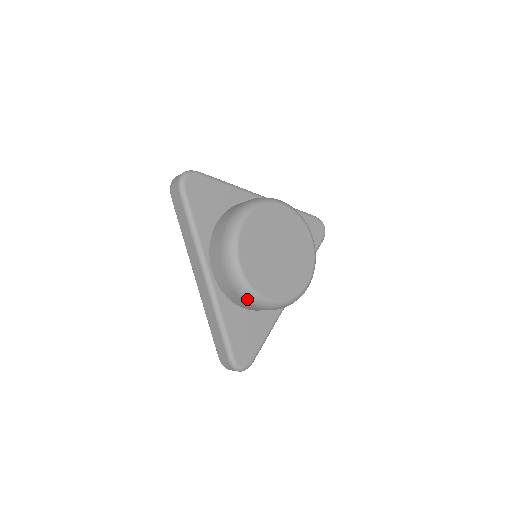
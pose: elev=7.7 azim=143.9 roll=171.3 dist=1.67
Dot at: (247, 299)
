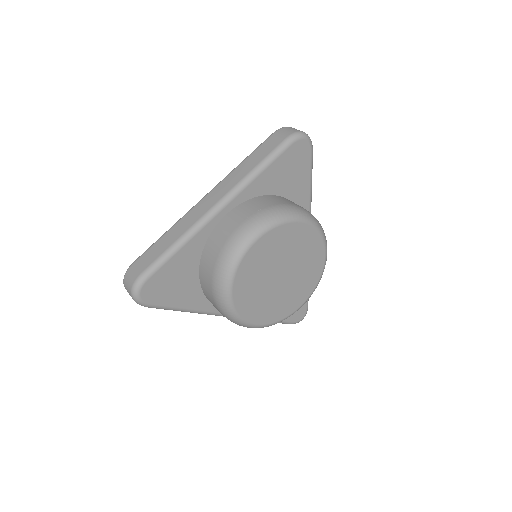
Dot at: occluded
